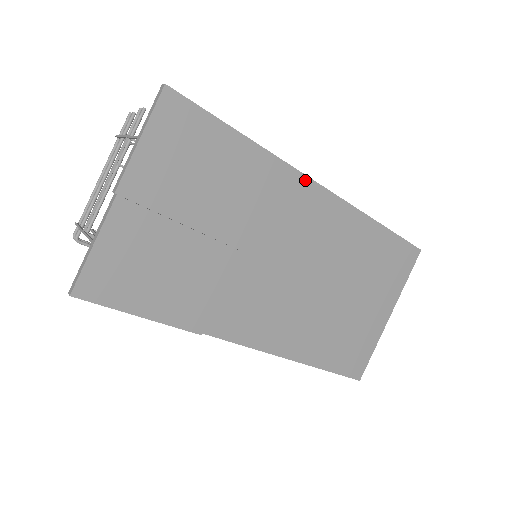
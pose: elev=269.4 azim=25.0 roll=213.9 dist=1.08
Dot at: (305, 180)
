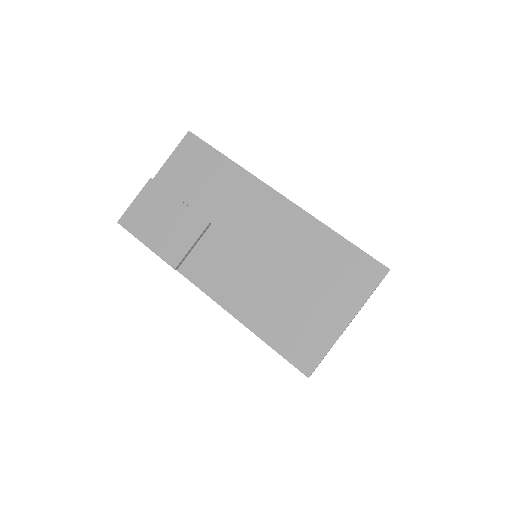
Dot at: (267, 189)
